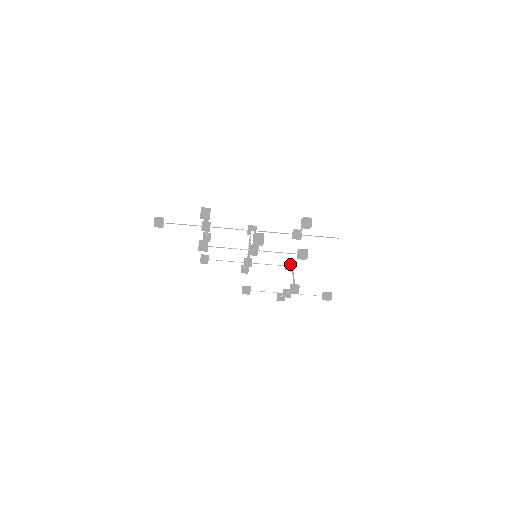
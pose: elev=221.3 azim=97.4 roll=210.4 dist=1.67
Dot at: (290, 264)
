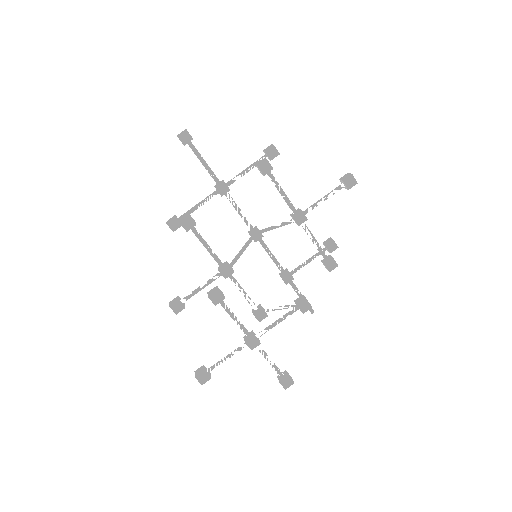
Dot at: (263, 308)
